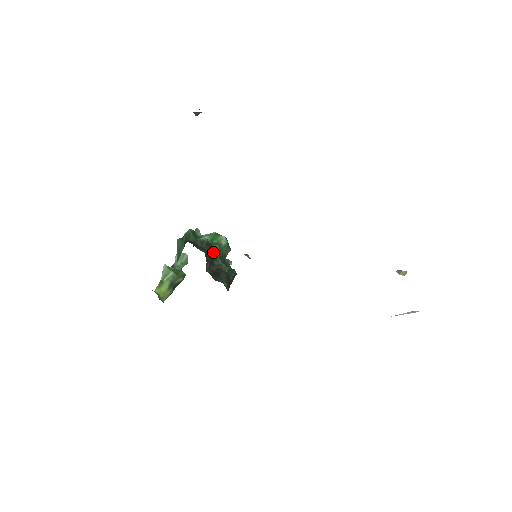
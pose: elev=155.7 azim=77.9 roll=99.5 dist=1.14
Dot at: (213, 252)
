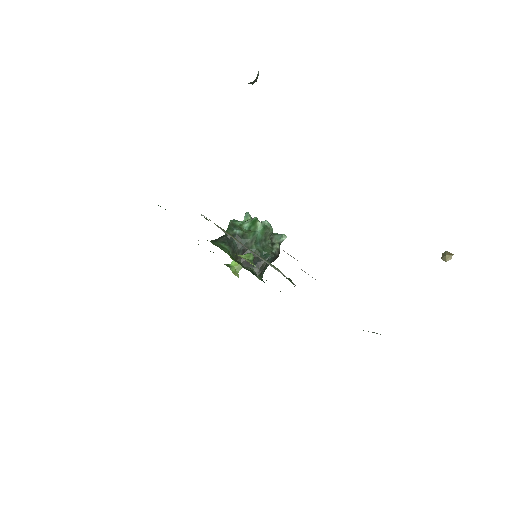
Dot at: (246, 241)
